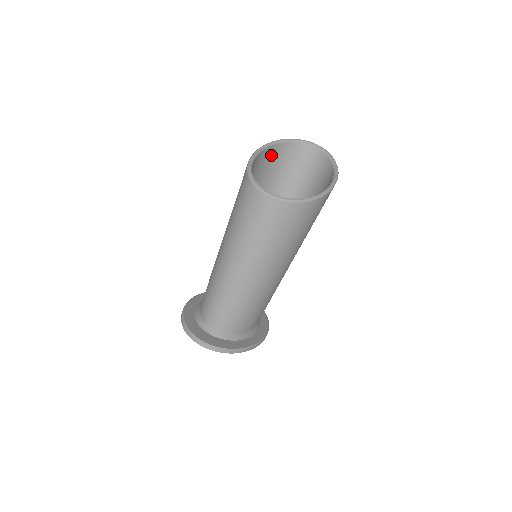
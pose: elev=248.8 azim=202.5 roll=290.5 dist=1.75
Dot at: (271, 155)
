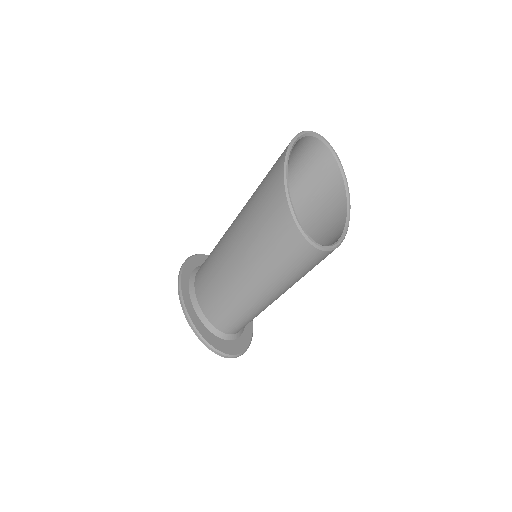
Dot at: occluded
